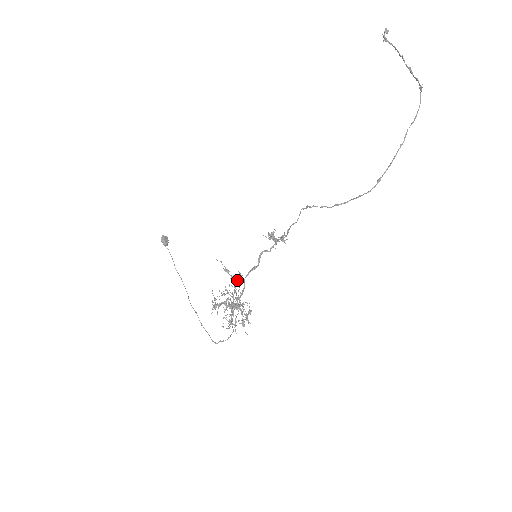
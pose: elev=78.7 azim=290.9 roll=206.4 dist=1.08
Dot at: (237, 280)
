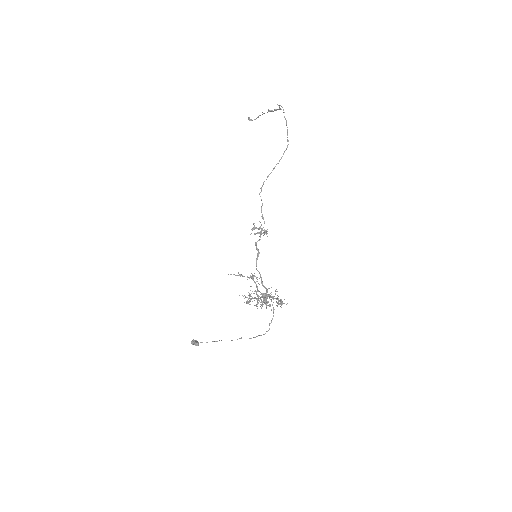
Dot at: (253, 278)
